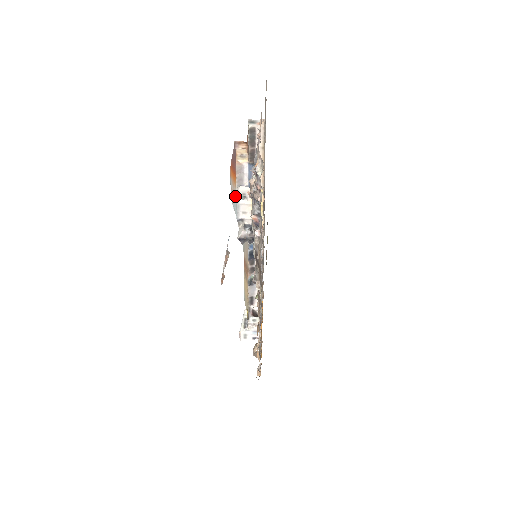
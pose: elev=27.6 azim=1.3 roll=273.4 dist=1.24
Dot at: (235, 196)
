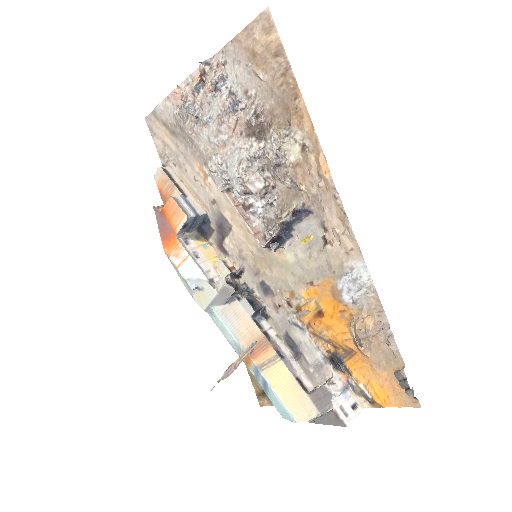
Dot at: (188, 259)
